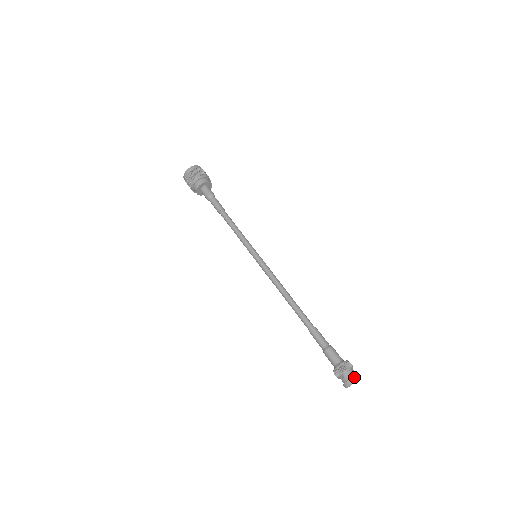
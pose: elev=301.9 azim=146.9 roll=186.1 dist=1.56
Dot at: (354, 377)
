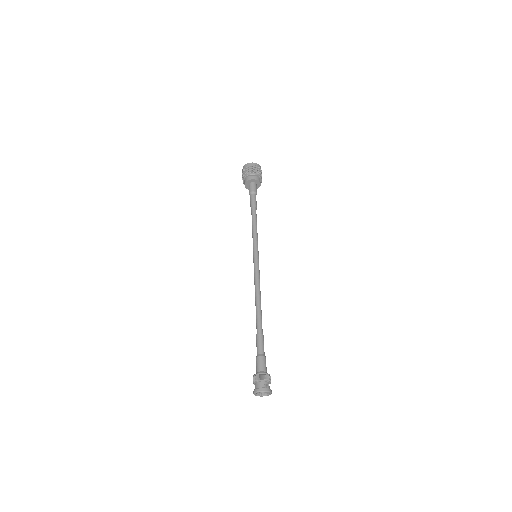
Dot at: (259, 389)
